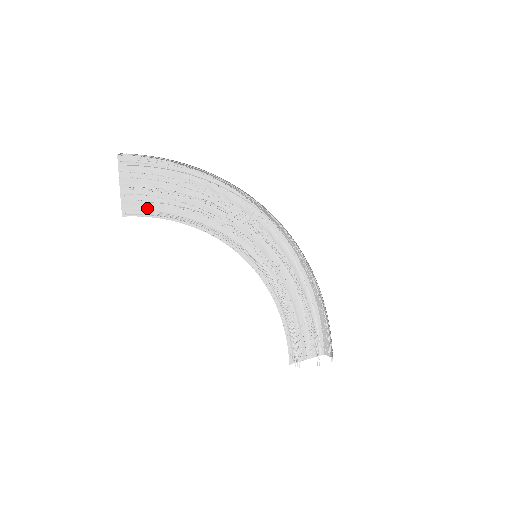
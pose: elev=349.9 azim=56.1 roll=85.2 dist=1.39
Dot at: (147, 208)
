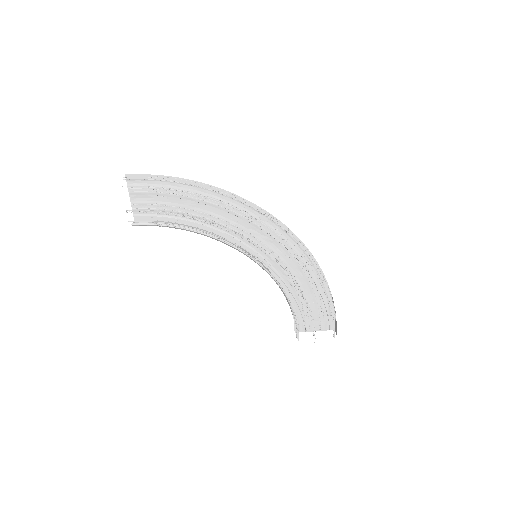
Dot at: (155, 214)
